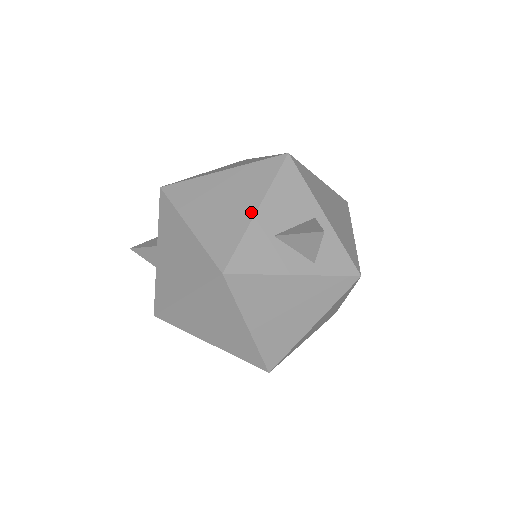
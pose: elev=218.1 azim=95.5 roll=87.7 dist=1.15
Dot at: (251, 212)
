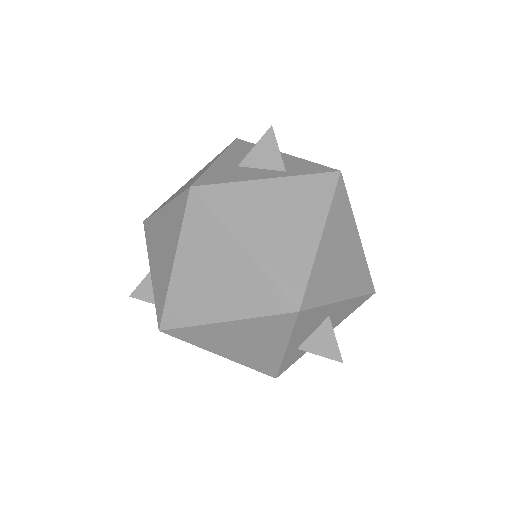
Dot at: occluded
